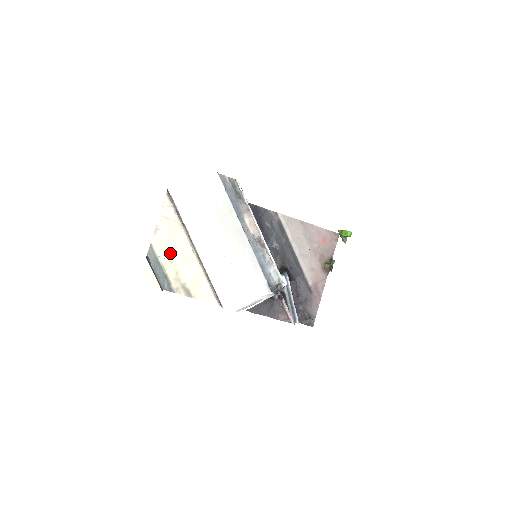
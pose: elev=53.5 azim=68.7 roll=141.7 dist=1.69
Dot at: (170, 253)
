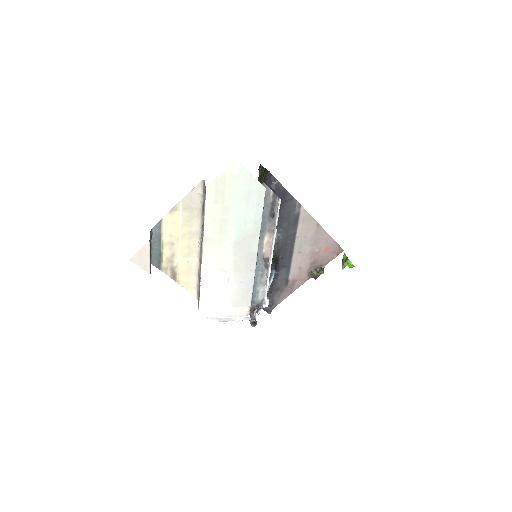
Dot at: (176, 235)
